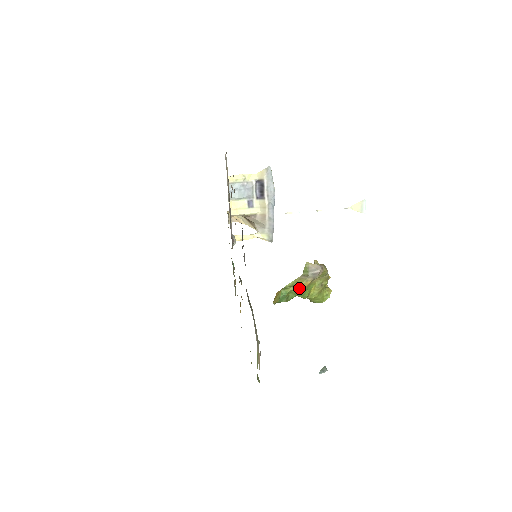
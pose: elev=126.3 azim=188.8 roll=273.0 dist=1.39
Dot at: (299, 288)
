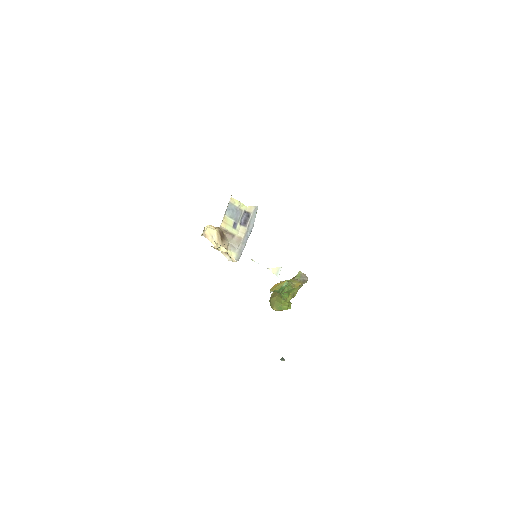
Dot at: (294, 285)
